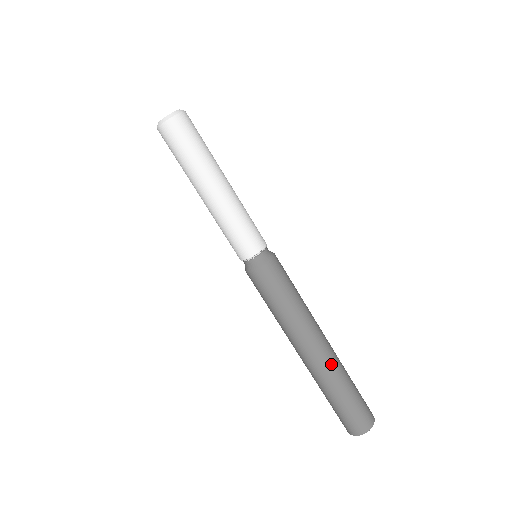
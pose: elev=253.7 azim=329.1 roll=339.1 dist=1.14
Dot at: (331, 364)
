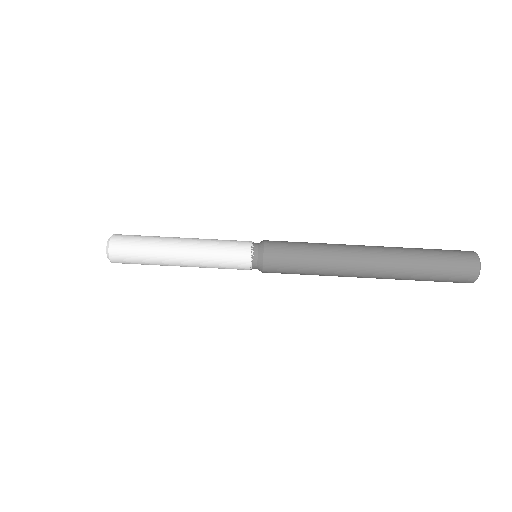
Dot at: (389, 253)
